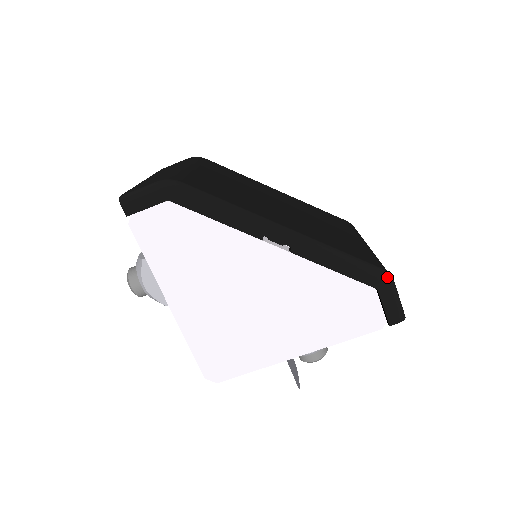
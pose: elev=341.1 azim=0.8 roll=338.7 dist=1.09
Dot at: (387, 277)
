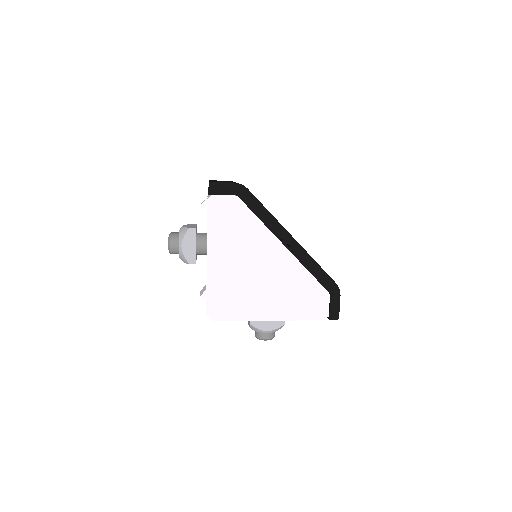
Dot at: (338, 289)
